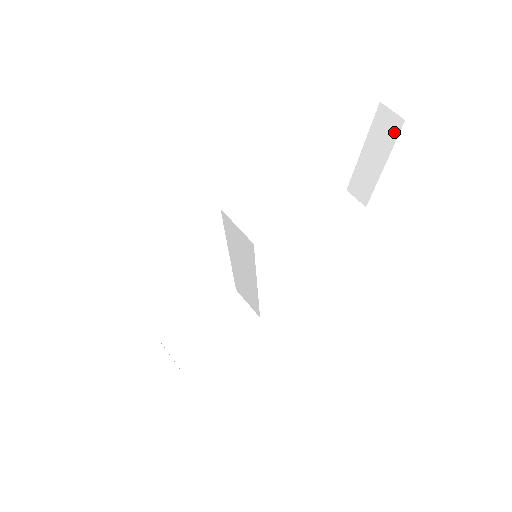
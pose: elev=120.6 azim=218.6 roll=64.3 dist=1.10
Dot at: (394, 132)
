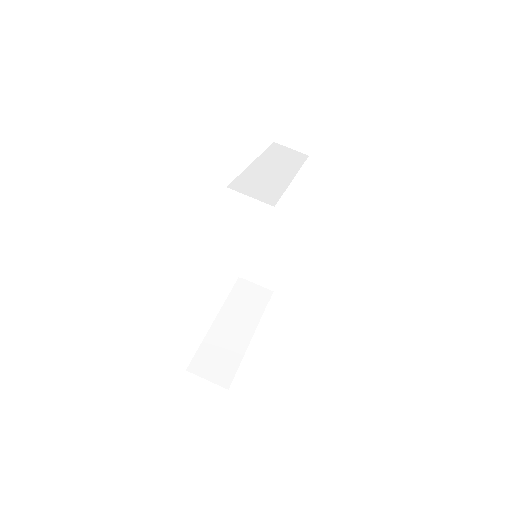
Dot at: occluded
